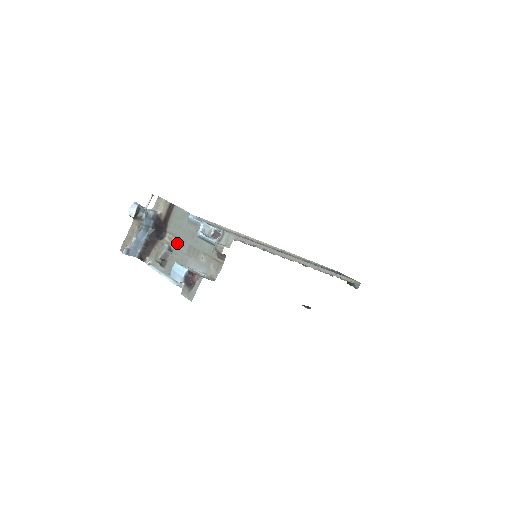
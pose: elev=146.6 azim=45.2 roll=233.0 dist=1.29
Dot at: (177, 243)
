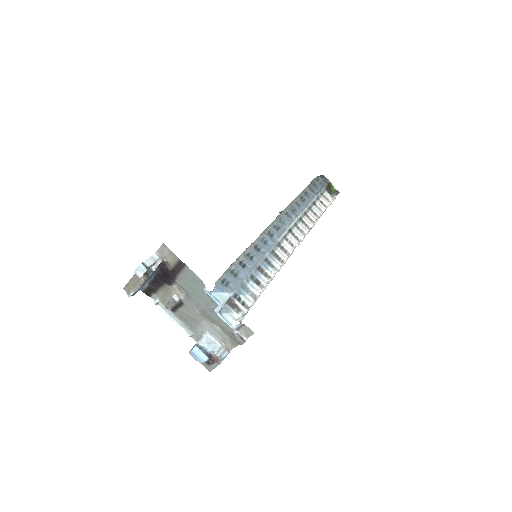
Dot at: (189, 300)
